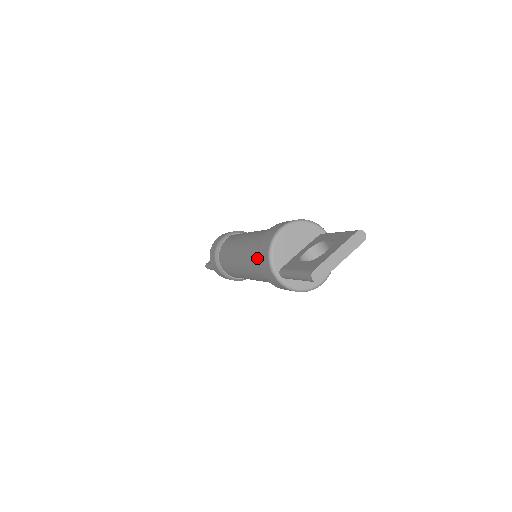
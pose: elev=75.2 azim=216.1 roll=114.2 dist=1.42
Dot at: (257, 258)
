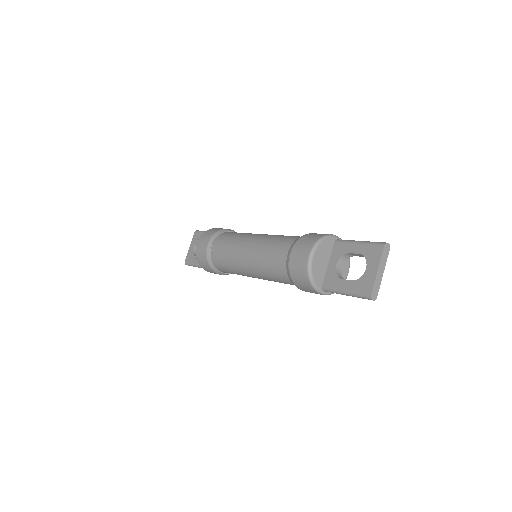
Dot at: (286, 277)
